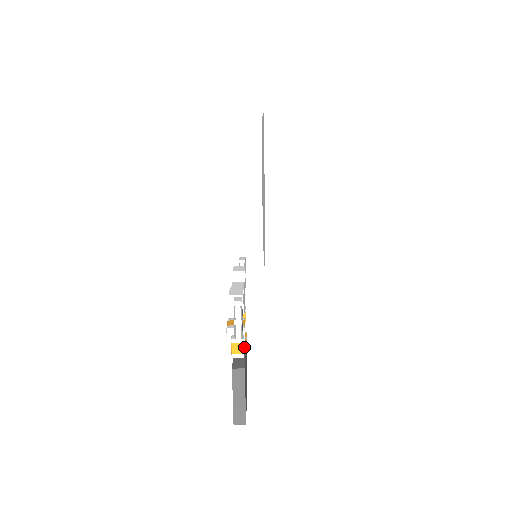
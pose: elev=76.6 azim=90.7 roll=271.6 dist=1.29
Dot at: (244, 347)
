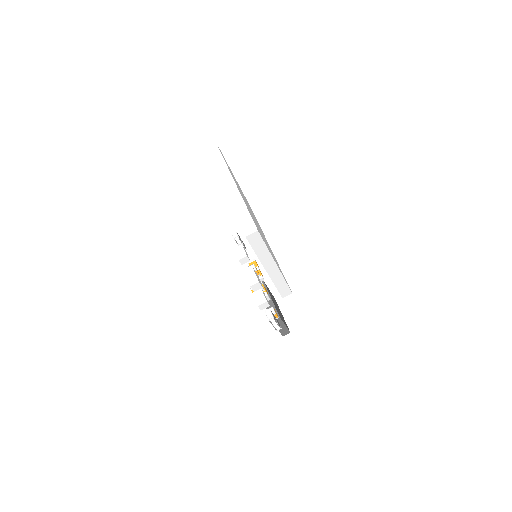
Dot at: (267, 291)
